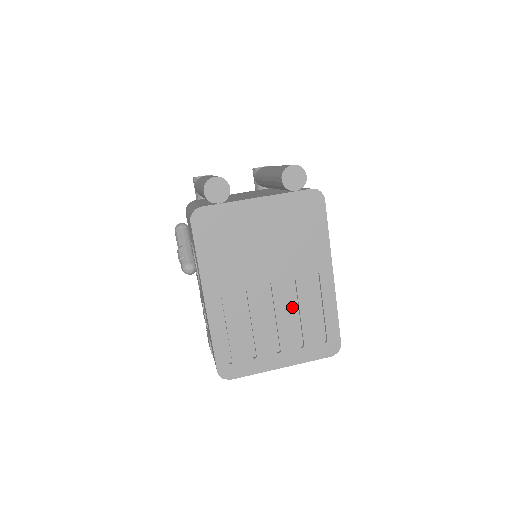
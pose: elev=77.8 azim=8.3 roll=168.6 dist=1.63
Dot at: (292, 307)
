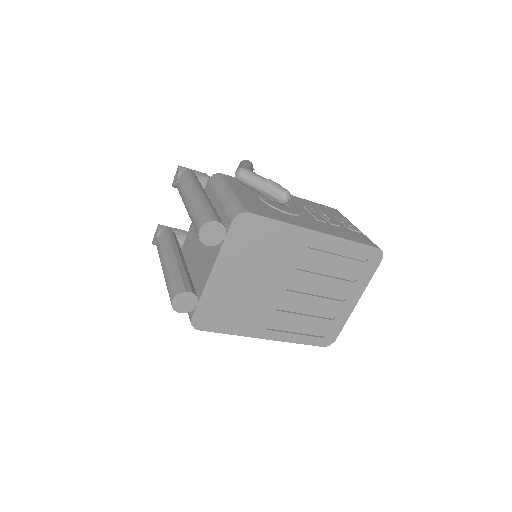
Dot at: (319, 277)
